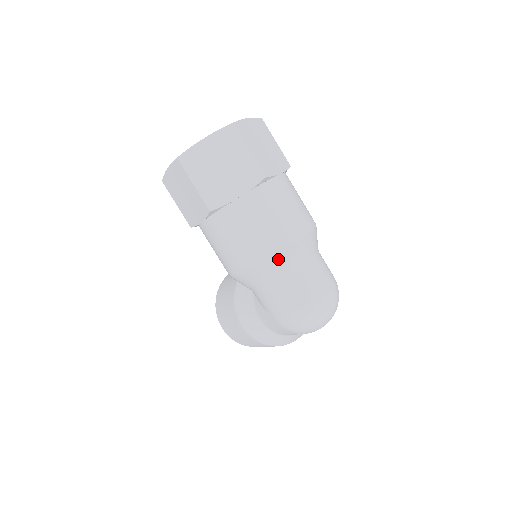
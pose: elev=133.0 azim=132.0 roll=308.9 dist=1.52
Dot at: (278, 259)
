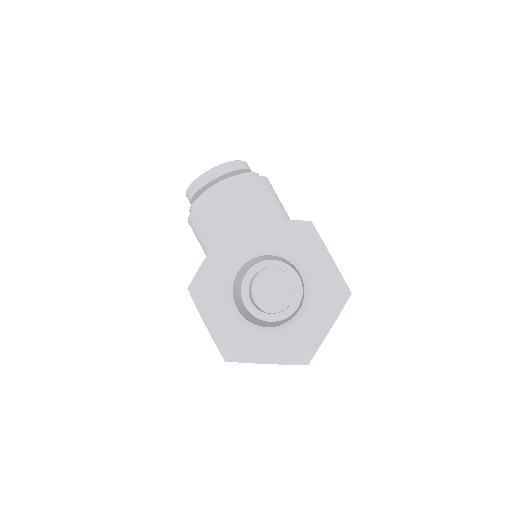
Dot at: occluded
